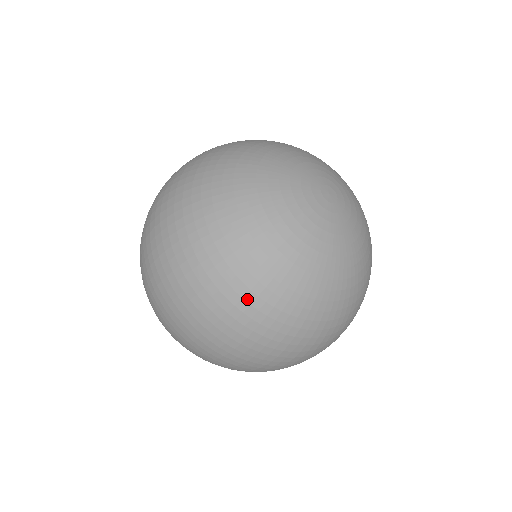
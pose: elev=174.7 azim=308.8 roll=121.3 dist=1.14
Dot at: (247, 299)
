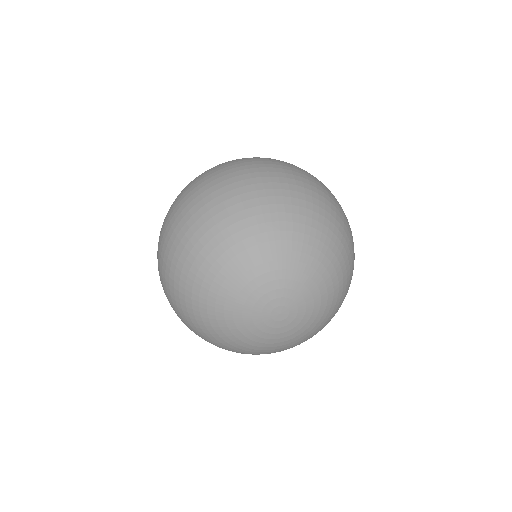
Dot at: (197, 334)
